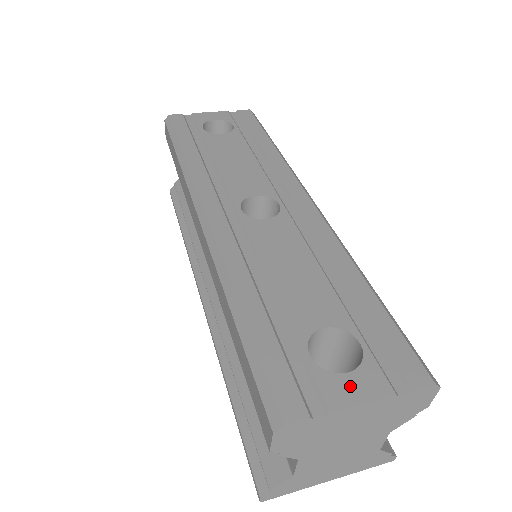
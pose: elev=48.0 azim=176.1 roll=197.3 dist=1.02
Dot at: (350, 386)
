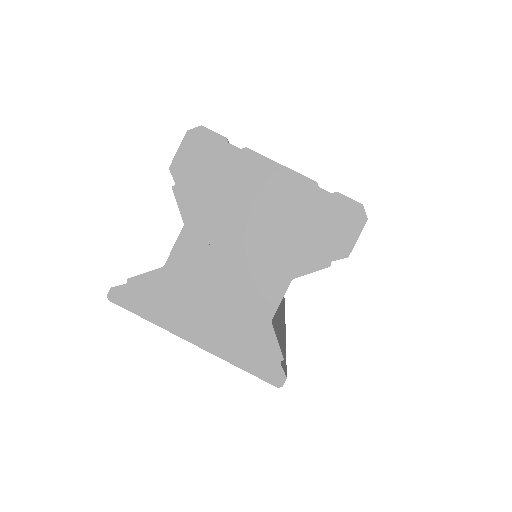
Dot at: occluded
